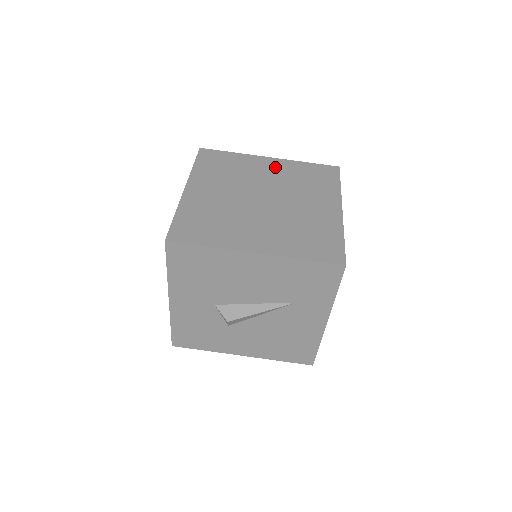
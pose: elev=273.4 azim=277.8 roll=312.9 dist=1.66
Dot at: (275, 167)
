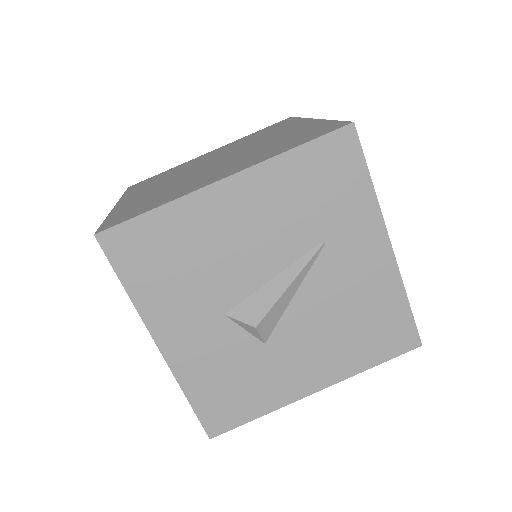
Dot at: (219, 150)
